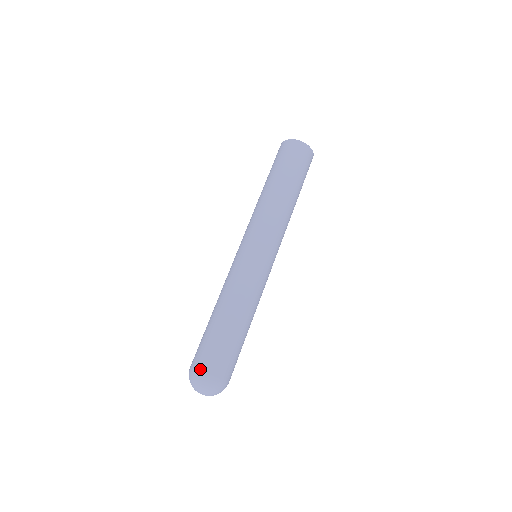
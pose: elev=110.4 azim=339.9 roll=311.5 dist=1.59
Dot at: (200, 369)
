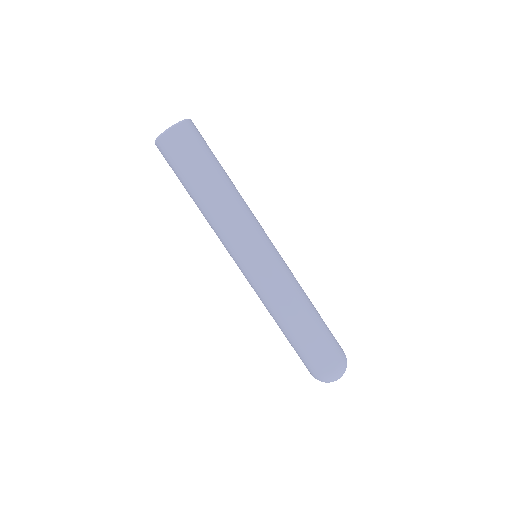
Dot at: (313, 375)
